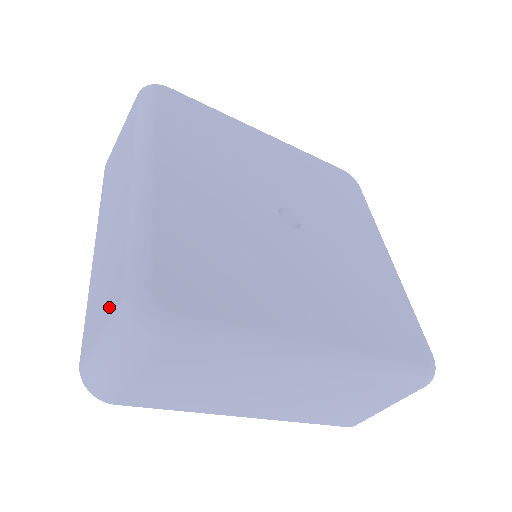
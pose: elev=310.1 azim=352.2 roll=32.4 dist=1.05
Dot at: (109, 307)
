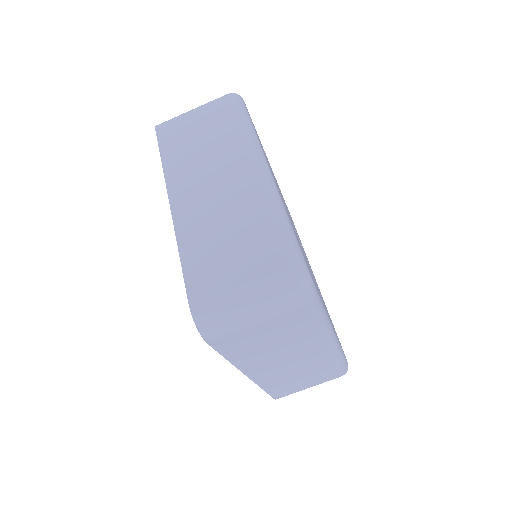
Dot at: (255, 267)
